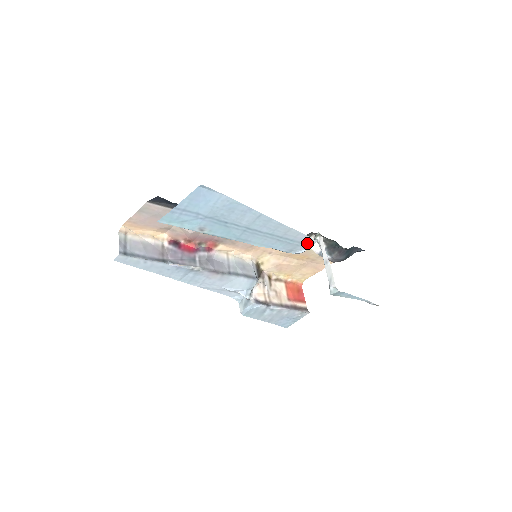
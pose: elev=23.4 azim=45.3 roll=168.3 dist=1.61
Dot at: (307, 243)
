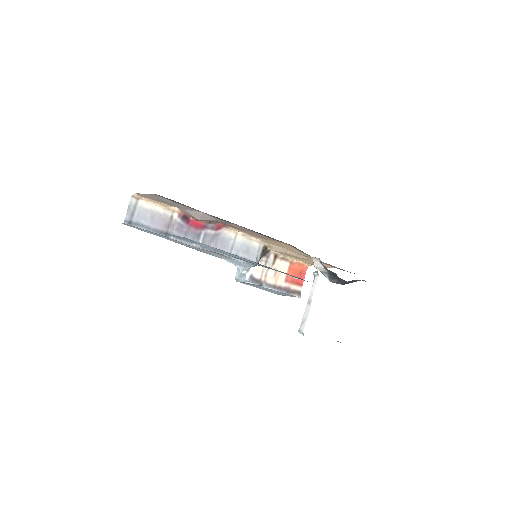
Dot at: occluded
